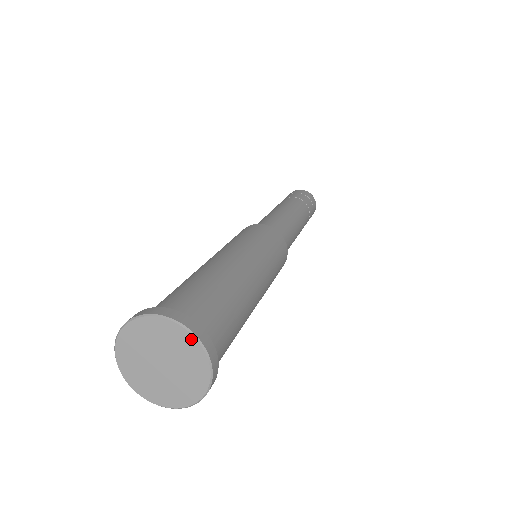
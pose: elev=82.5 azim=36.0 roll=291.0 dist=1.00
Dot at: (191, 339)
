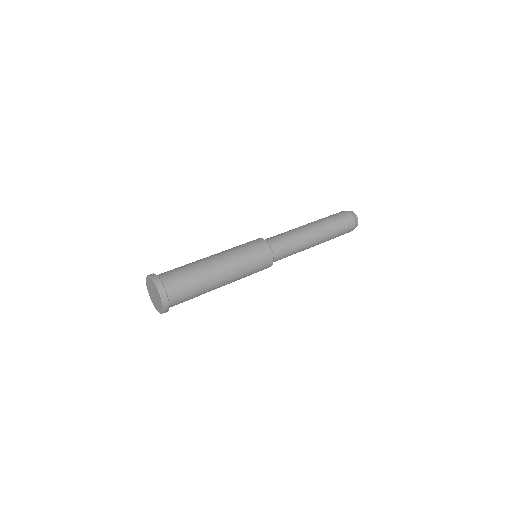
Dot at: (162, 306)
